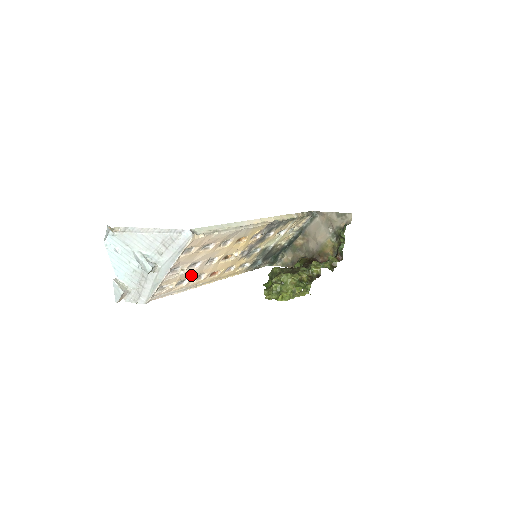
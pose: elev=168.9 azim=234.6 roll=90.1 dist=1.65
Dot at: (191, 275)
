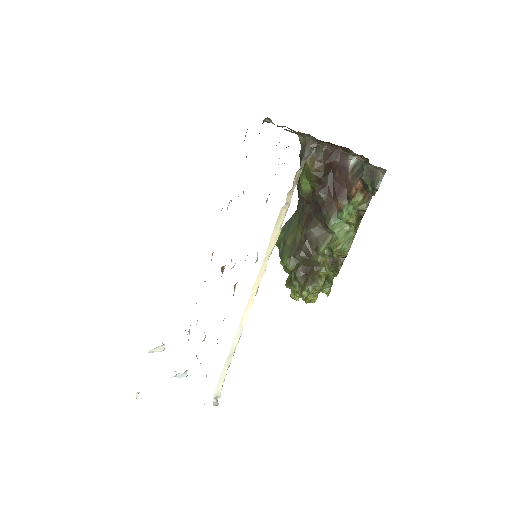
Dot at: occluded
